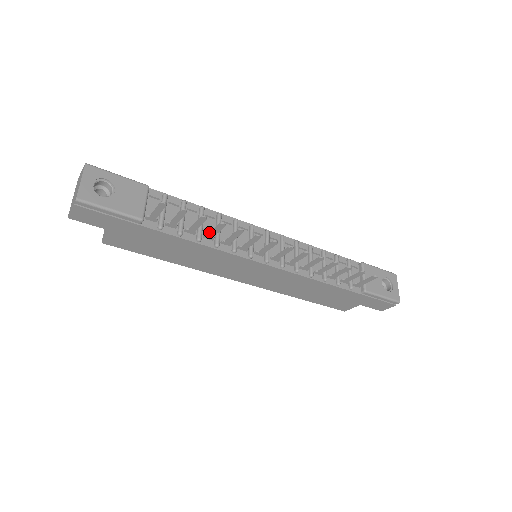
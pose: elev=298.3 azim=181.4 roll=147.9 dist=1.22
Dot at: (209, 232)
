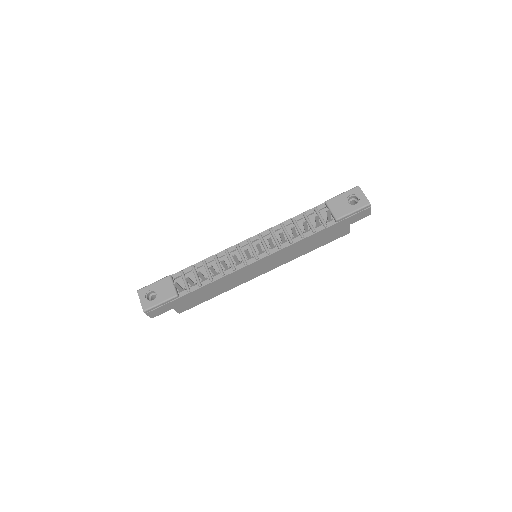
Dot at: occluded
